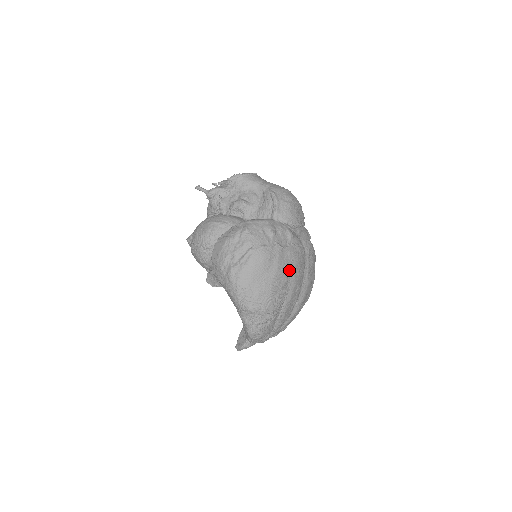
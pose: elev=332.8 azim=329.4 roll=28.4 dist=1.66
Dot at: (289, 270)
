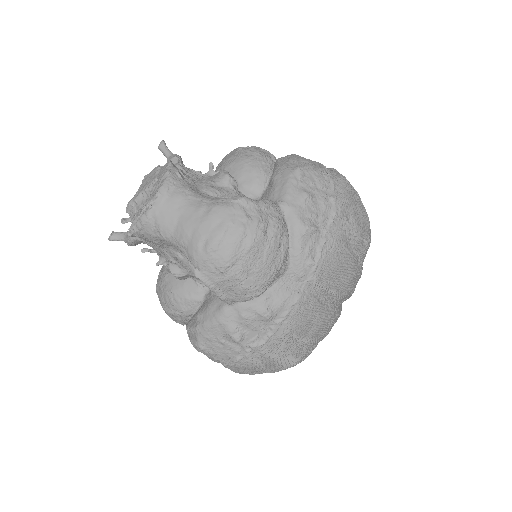
Dot at: (294, 342)
